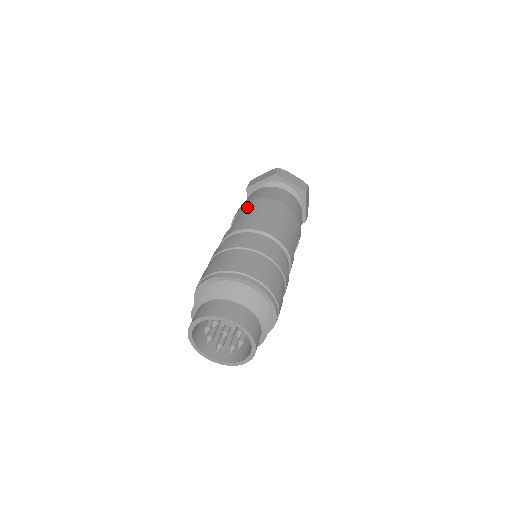
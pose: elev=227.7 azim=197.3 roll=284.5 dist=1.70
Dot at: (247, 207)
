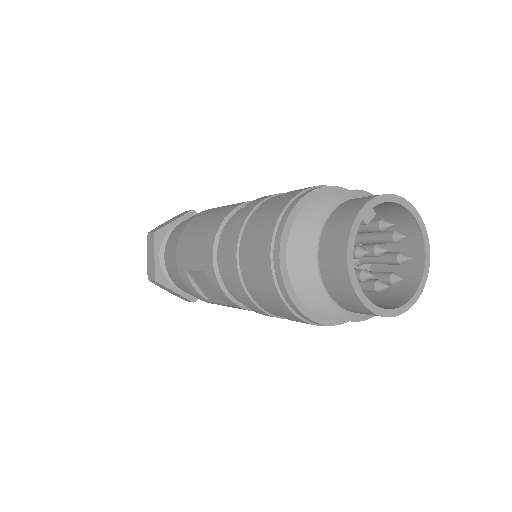
Dot at: (183, 252)
